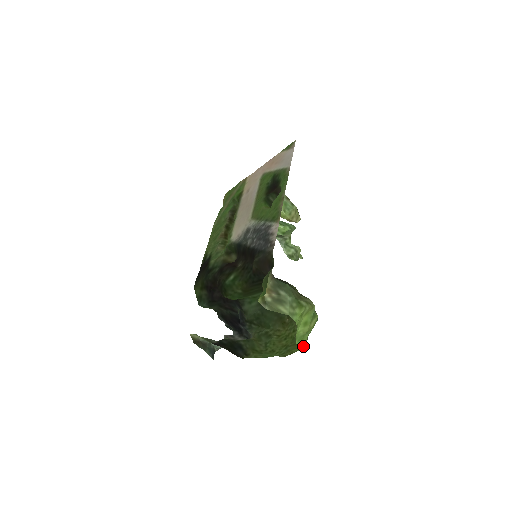
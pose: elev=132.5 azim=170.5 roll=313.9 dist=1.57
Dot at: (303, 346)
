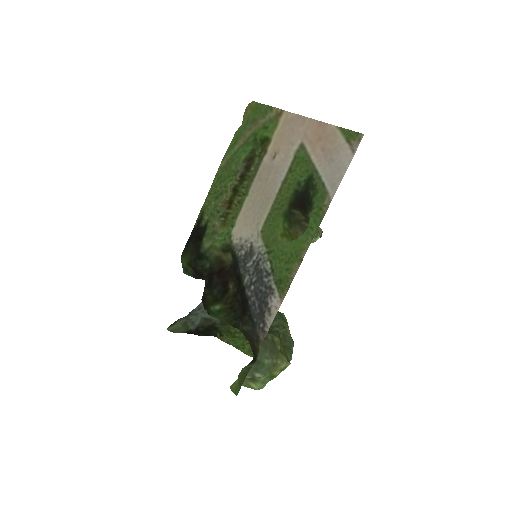
Dot at: occluded
